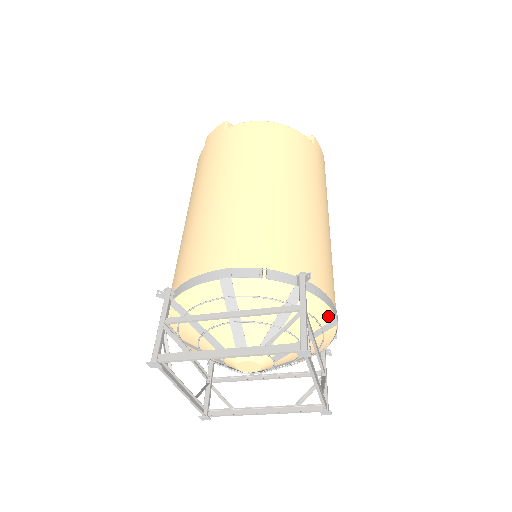
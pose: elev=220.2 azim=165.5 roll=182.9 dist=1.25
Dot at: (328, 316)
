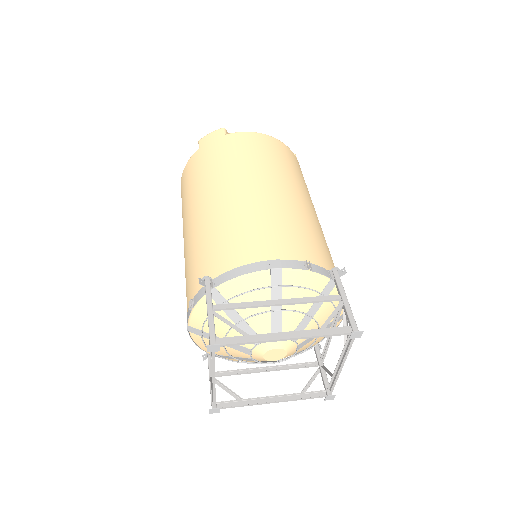
Dot at: occluded
